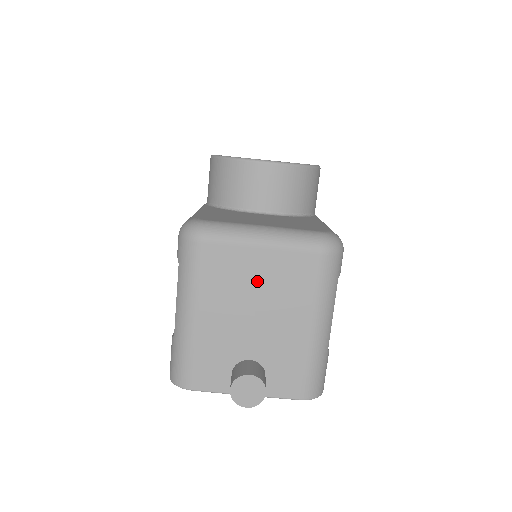
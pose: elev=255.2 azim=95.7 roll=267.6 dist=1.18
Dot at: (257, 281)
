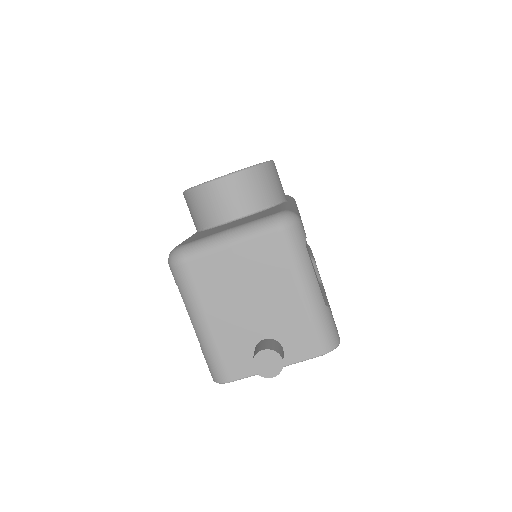
Dot at: (240, 274)
